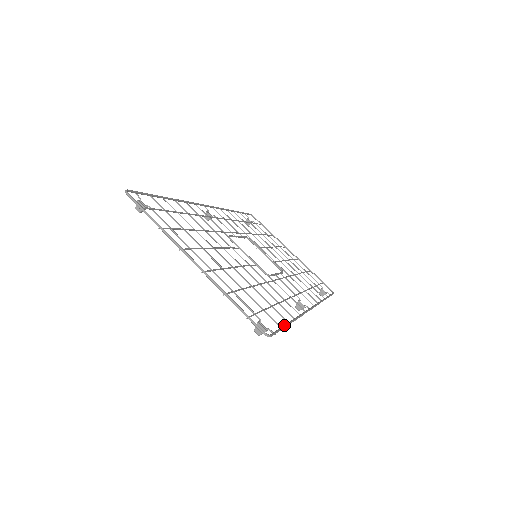
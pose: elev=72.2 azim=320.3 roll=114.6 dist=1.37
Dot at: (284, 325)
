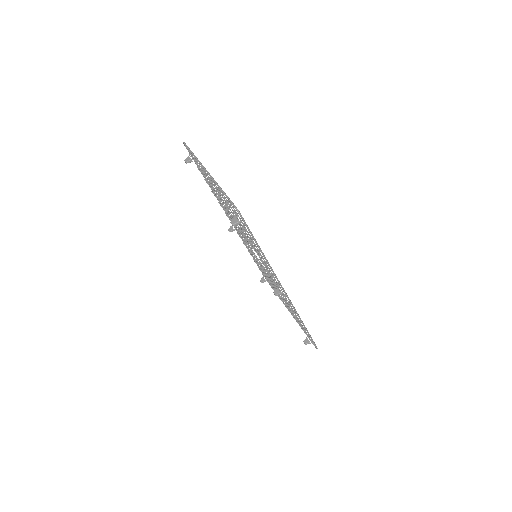
Dot at: (254, 238)
